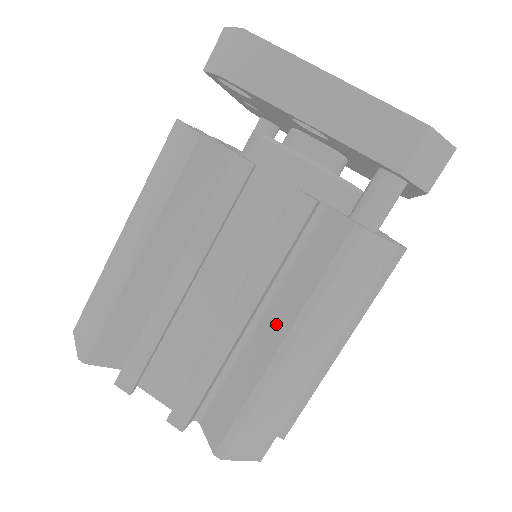
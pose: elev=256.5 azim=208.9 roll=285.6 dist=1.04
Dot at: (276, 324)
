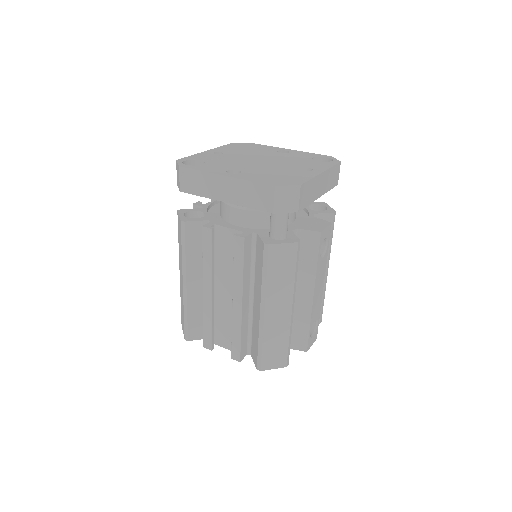
Dot at: (257, 300)
